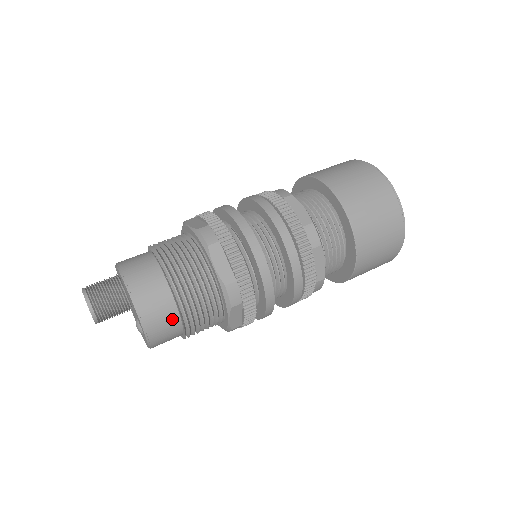
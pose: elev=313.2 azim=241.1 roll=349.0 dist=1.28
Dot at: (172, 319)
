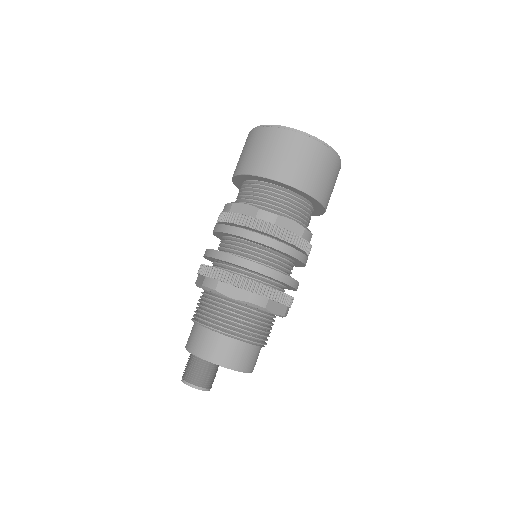
Dot at: occluded
